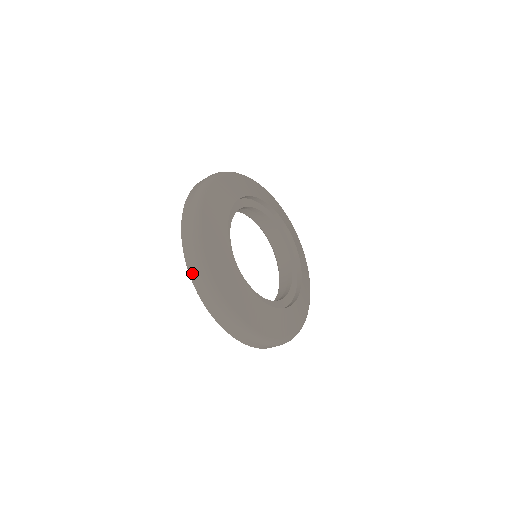
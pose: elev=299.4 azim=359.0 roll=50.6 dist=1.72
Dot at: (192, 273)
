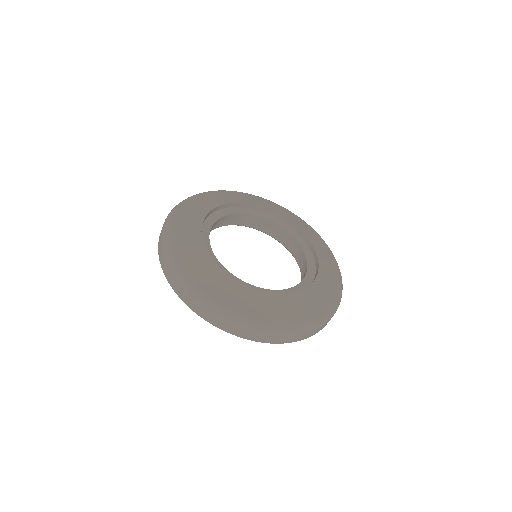
Dot at: (253, 339)
